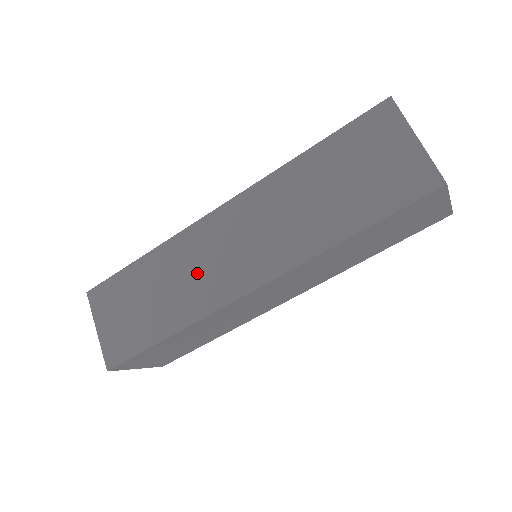
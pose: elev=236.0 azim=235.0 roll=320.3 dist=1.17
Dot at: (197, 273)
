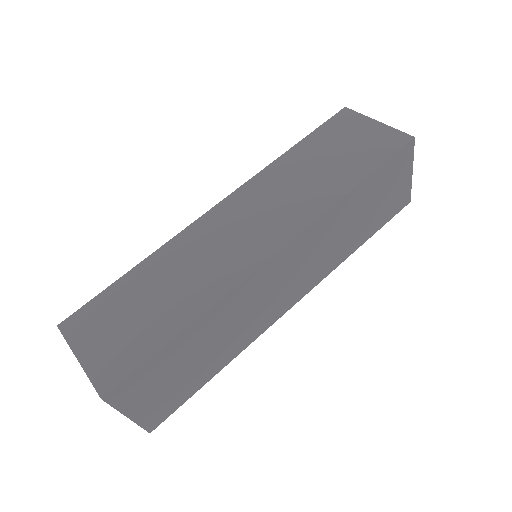
Dot at: occluded
